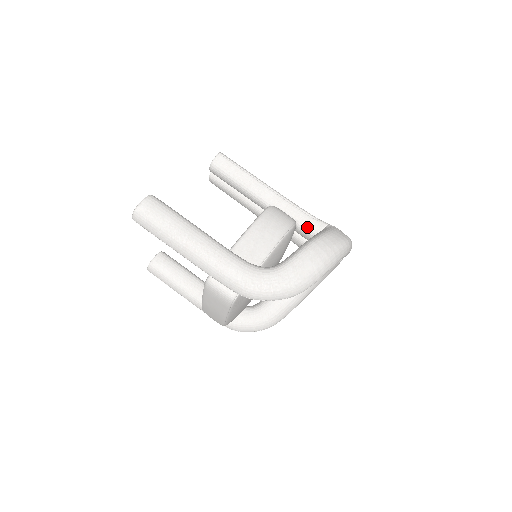
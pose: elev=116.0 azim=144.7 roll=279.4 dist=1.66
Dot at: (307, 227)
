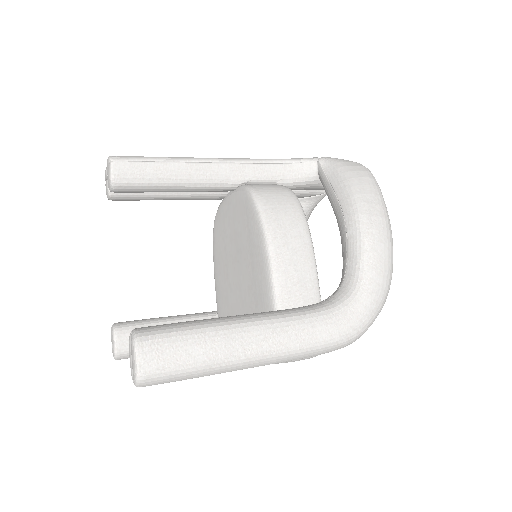
Dot at: (294, 180)
